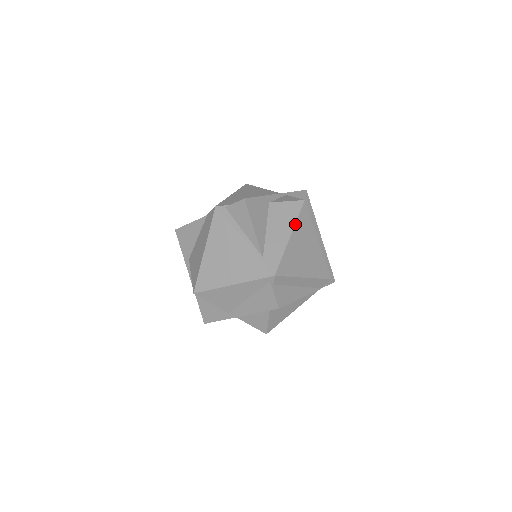
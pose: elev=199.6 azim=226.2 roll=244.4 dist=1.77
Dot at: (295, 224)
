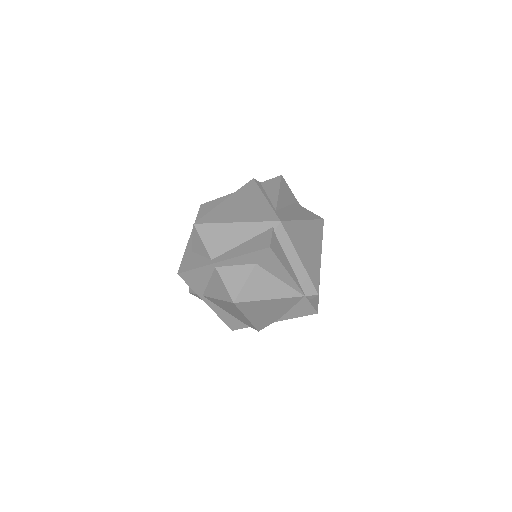
Dot at: (311, 220)
